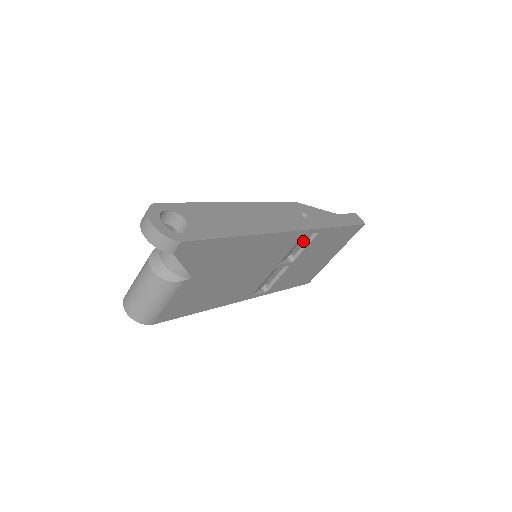
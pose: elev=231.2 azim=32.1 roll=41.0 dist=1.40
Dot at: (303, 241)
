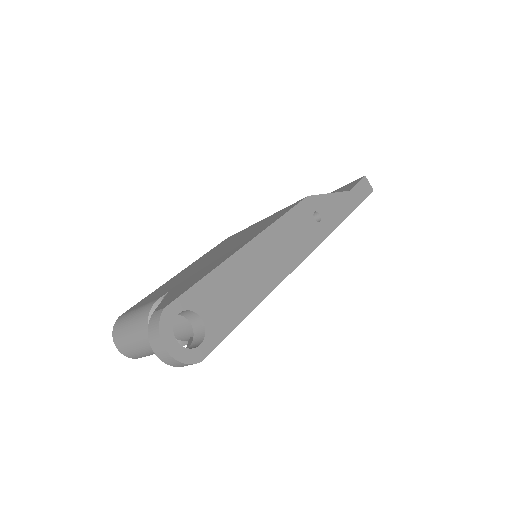
Dot at: occluded
